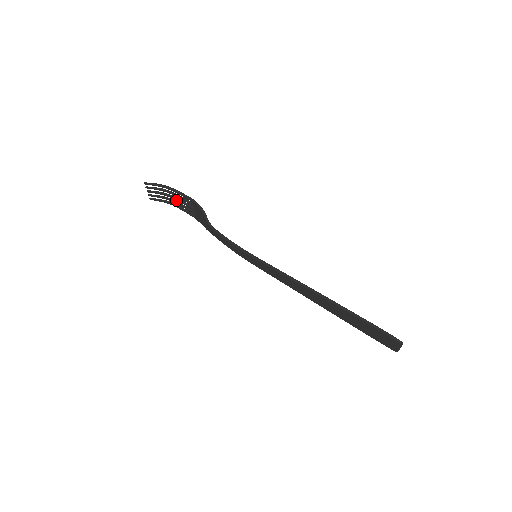
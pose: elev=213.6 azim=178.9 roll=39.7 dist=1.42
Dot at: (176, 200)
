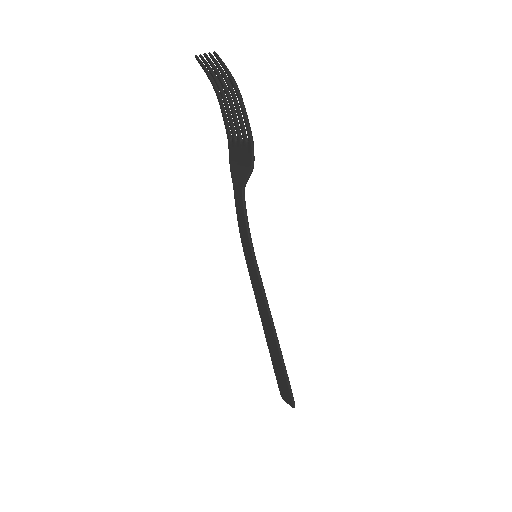
Dot at: (229, 104)
